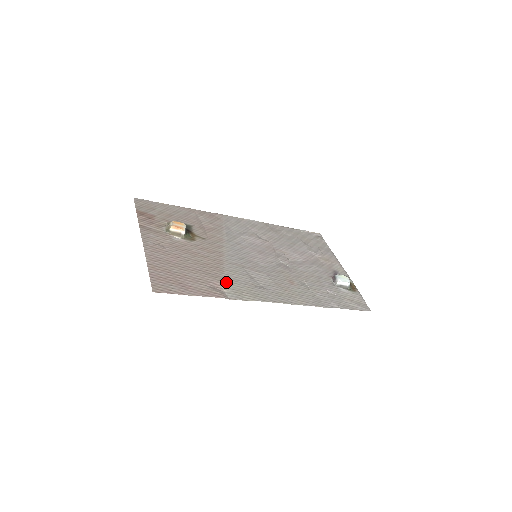
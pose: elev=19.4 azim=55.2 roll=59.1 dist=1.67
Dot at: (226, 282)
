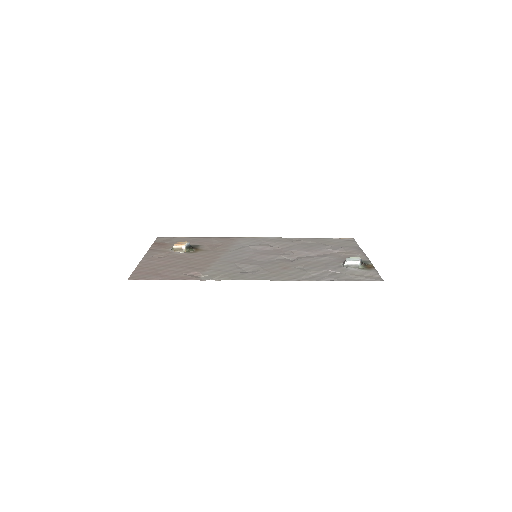
Dot at: (207, 271)
